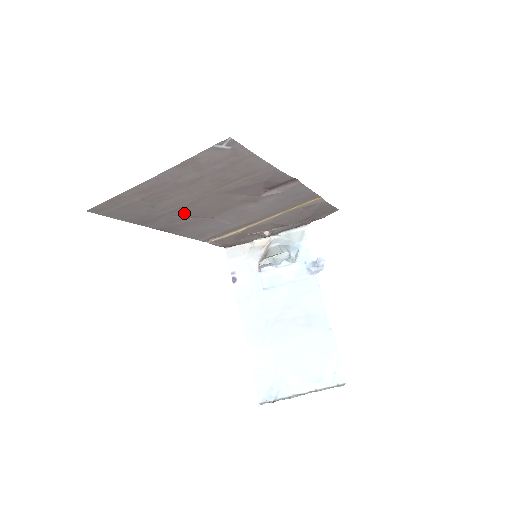
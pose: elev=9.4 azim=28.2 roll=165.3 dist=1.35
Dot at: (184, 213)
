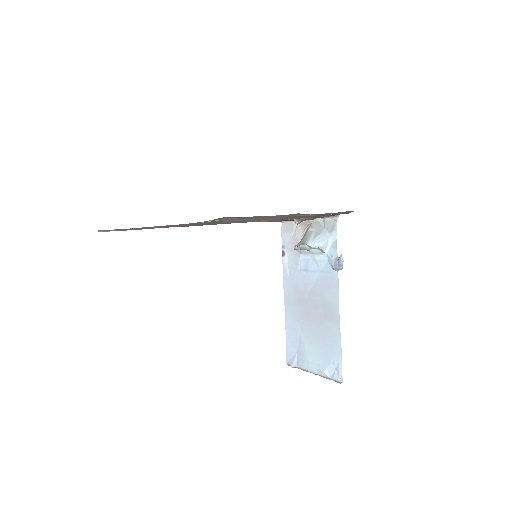
Dot at: (178, 226)
